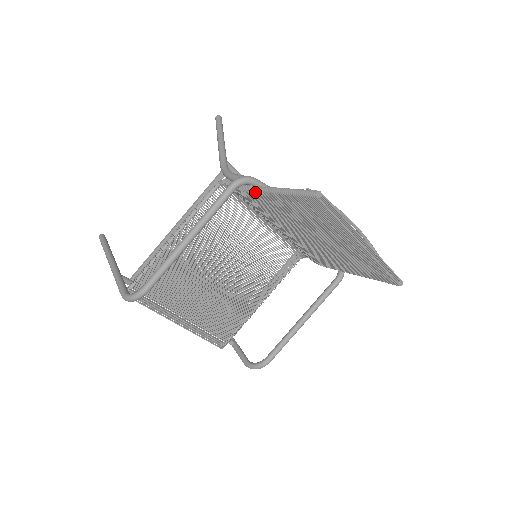
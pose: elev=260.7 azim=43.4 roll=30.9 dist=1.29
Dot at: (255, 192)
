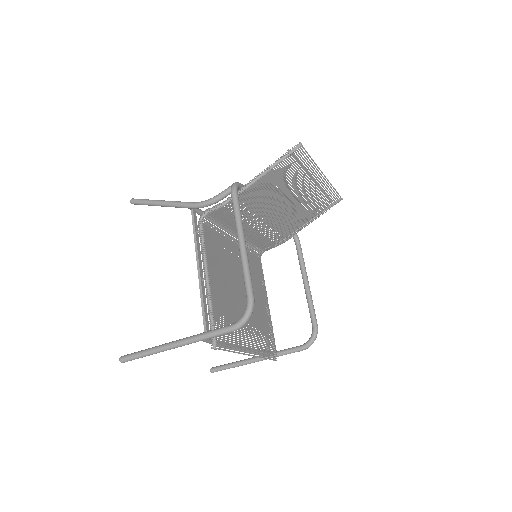
Dot at: occluded
